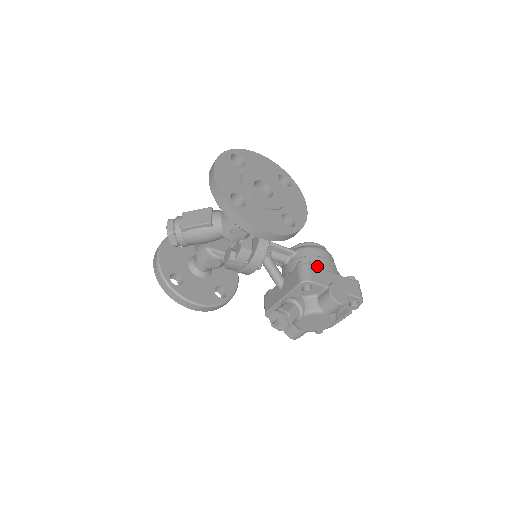
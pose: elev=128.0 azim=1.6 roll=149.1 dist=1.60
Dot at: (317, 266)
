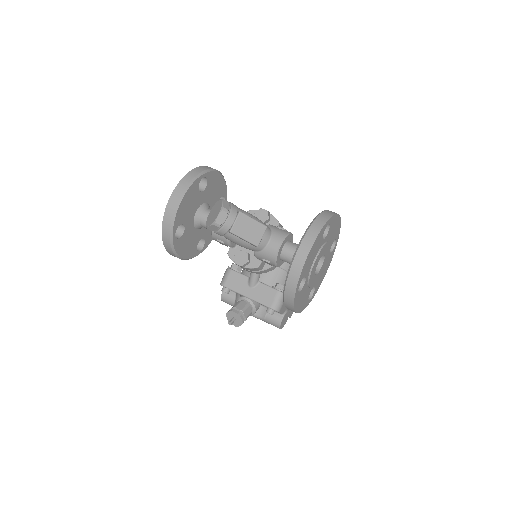
Dot at: occluded
